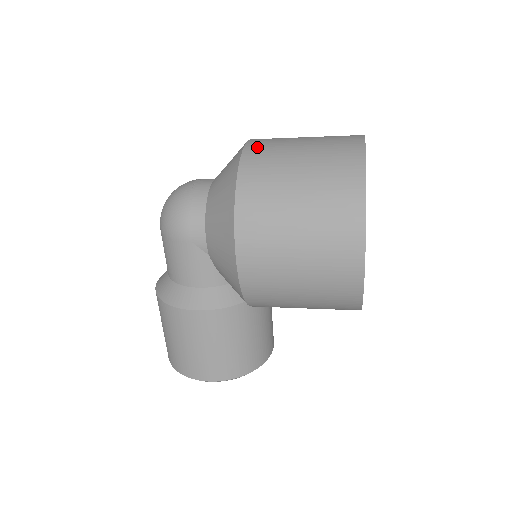
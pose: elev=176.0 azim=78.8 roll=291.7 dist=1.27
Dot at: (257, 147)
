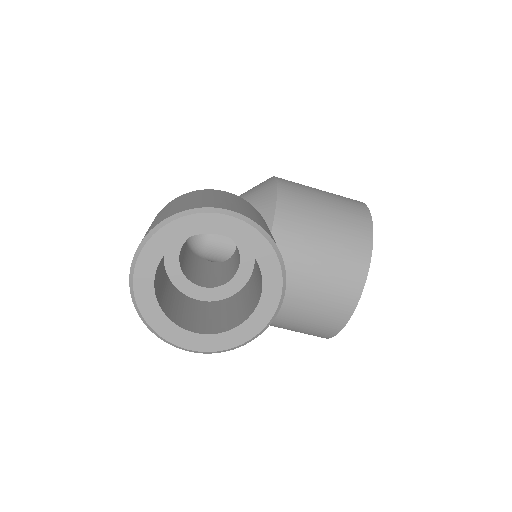
Dot at: occluded
